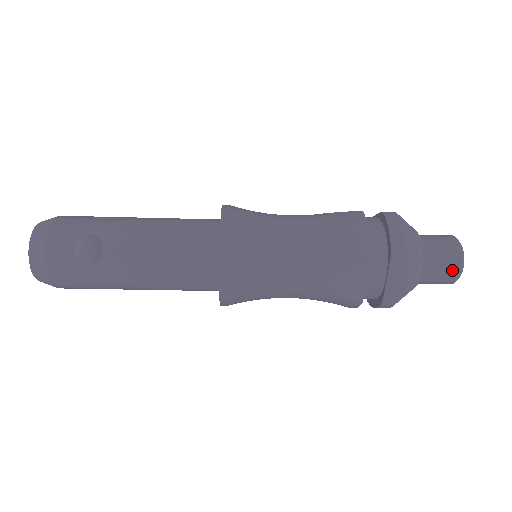
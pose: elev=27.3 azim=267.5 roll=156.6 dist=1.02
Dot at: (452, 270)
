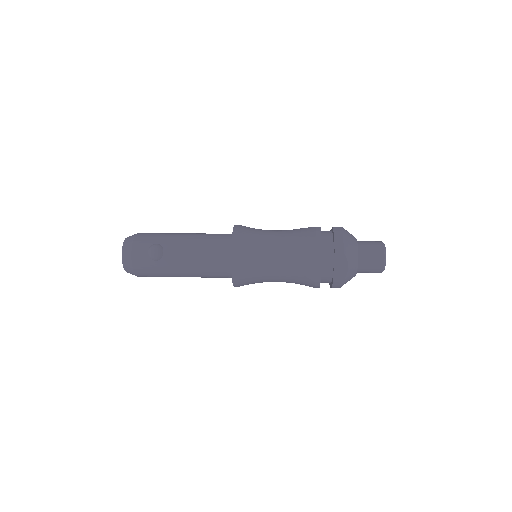
Dot at: (378, 262)
